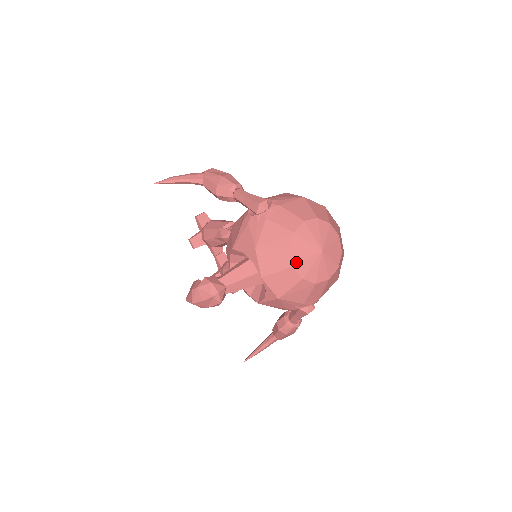
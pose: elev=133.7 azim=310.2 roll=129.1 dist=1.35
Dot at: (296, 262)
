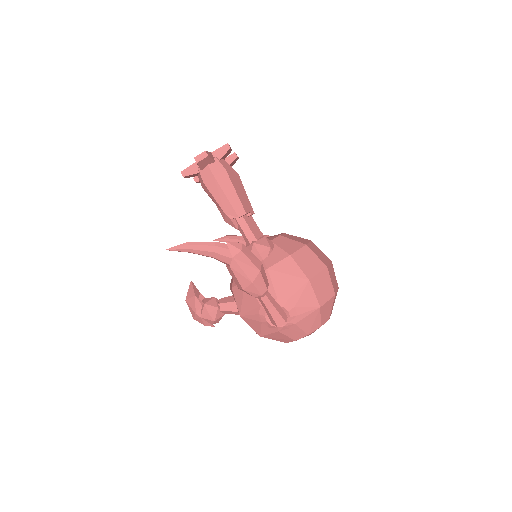
Dot at: occluded
